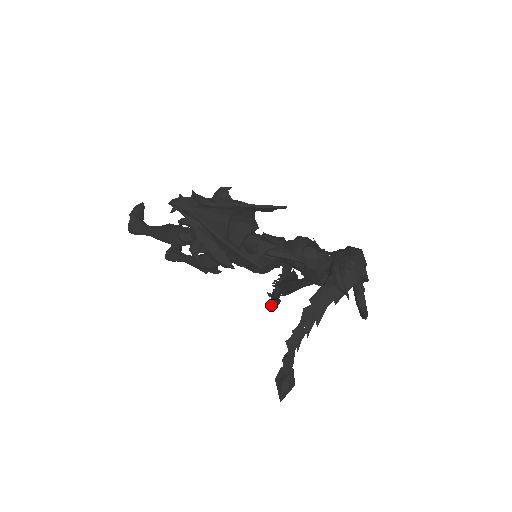
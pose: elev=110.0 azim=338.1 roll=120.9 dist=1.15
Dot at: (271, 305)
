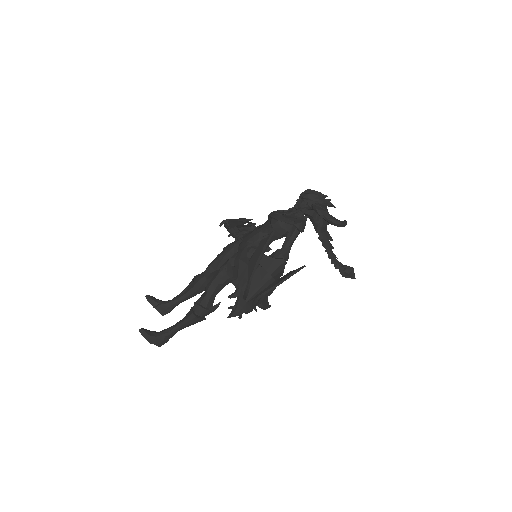
Dot at: occluded
